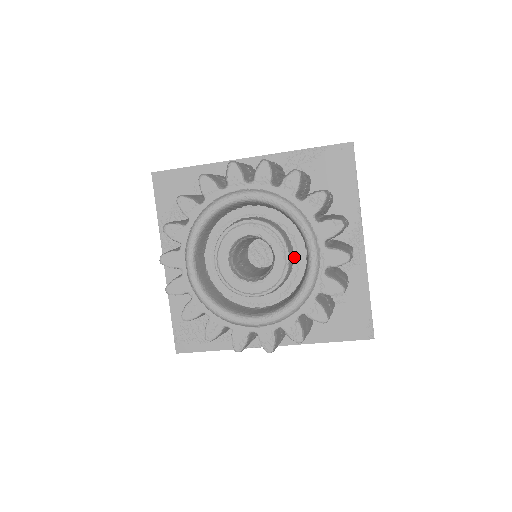
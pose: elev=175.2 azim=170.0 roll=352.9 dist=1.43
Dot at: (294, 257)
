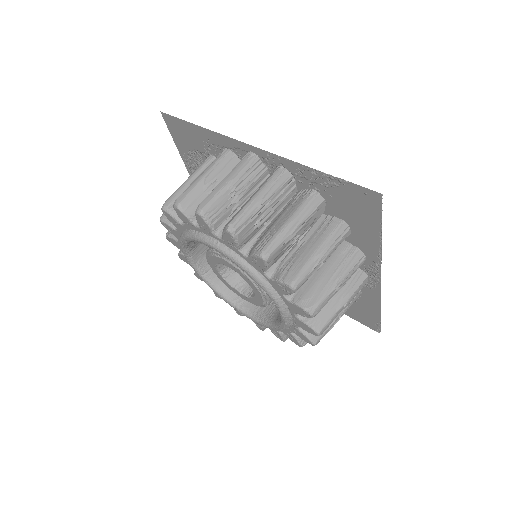
Dot at: occluded
